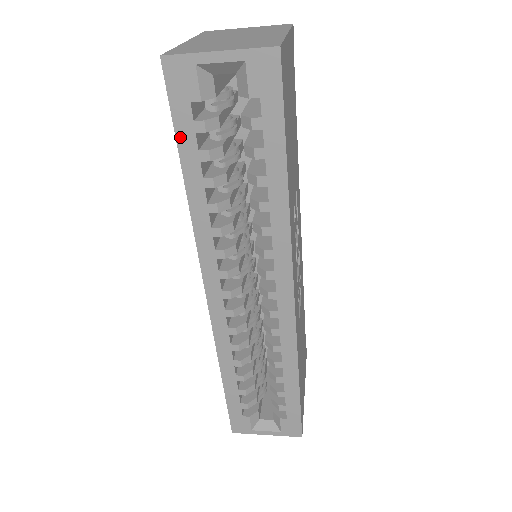
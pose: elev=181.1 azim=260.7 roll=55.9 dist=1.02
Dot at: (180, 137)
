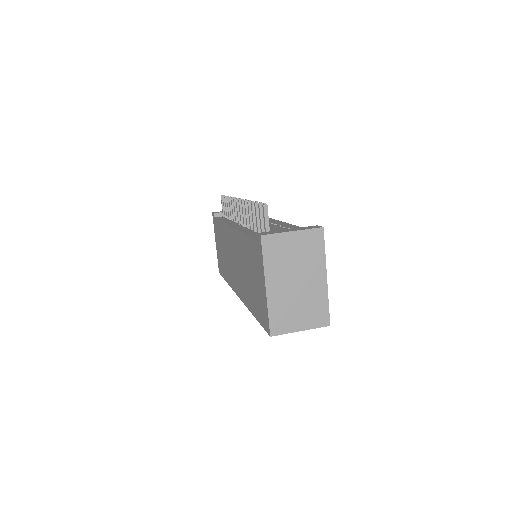
Dot at: occluded
